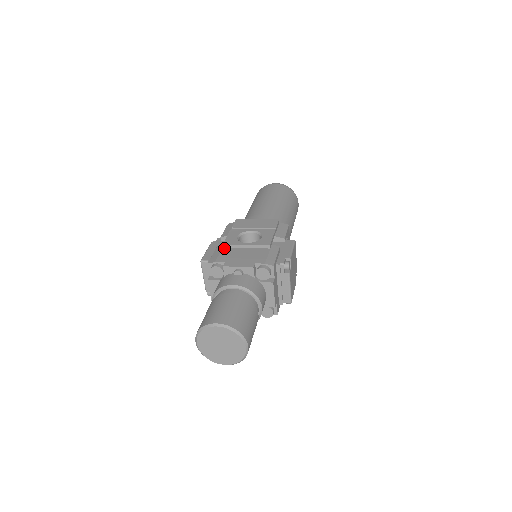
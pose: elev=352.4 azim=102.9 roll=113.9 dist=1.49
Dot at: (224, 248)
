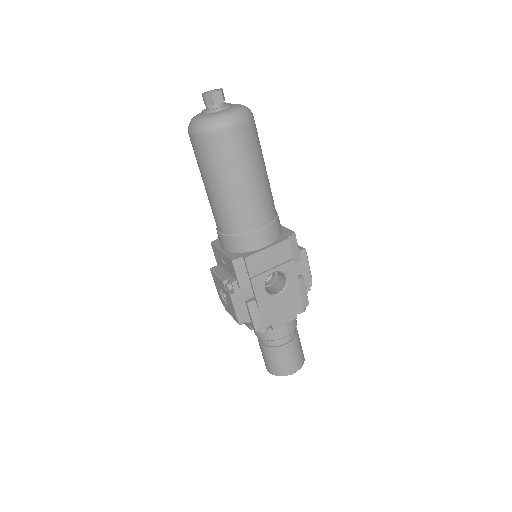
Dot at: (259, 308)
